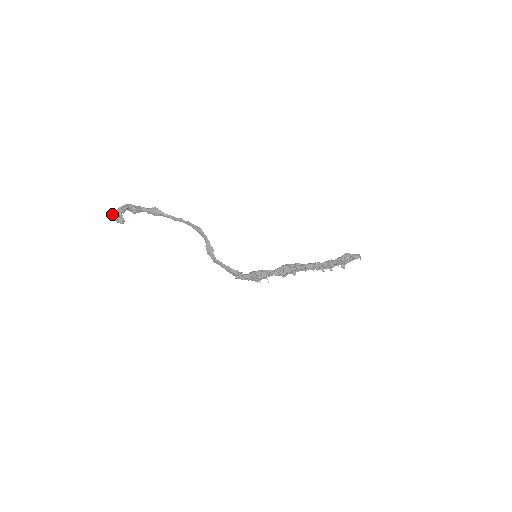
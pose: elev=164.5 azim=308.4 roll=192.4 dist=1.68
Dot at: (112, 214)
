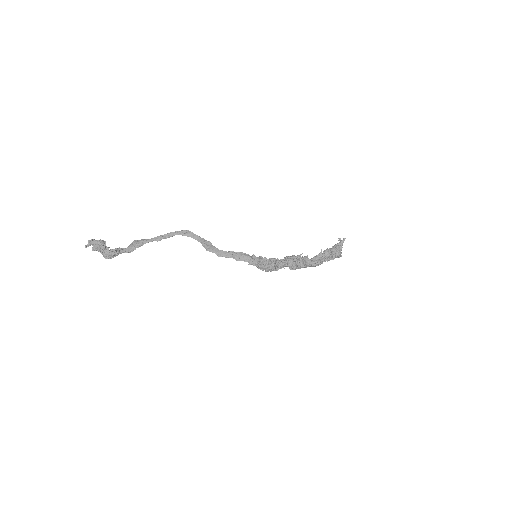
Dot at: (90, 241)
